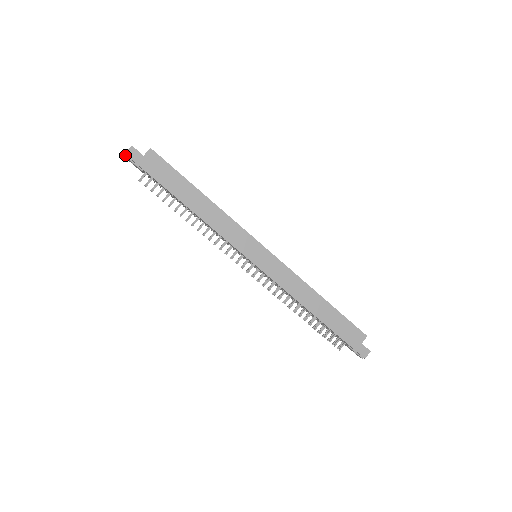
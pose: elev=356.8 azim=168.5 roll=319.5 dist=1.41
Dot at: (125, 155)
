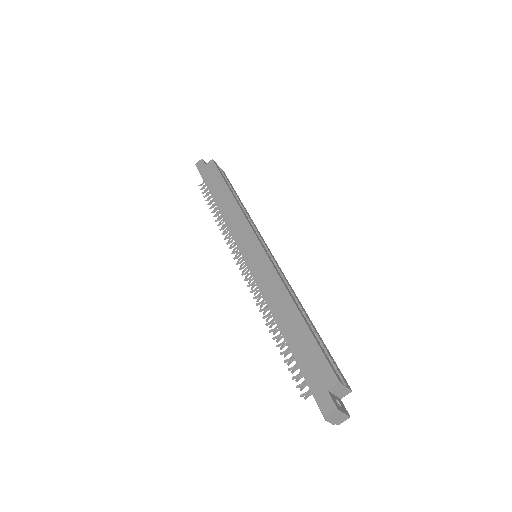
Dot at: occluded
